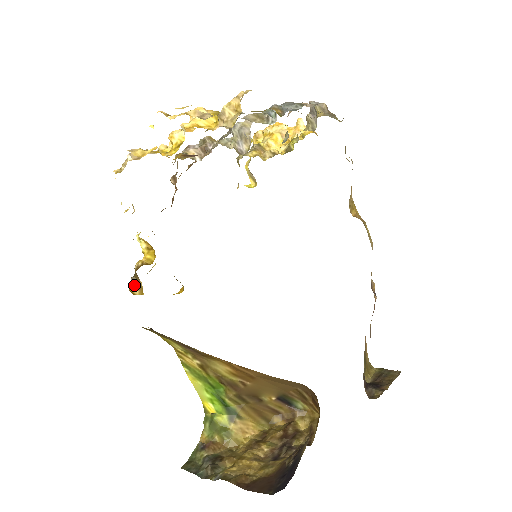
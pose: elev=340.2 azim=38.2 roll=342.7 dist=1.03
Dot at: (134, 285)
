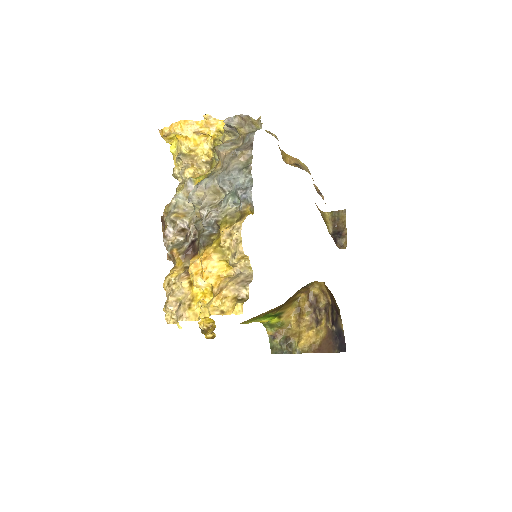
Dot at: (205, 333)
